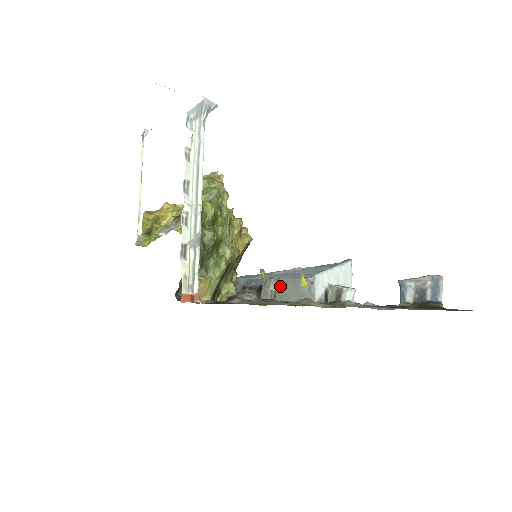
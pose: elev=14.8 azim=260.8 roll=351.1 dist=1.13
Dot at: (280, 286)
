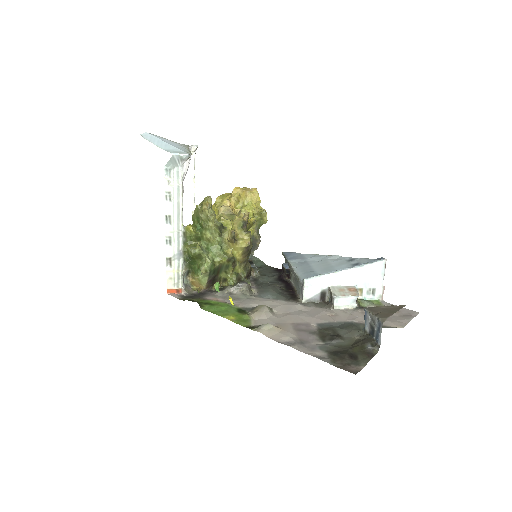
Dot at: (294, 276)
